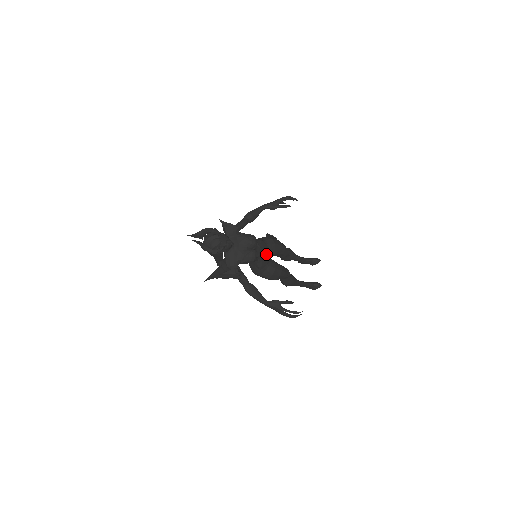
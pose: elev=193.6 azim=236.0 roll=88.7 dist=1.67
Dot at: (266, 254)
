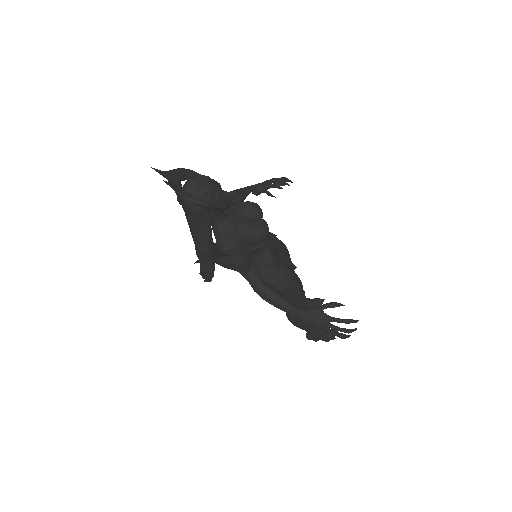
Dot at: (274, 244)
